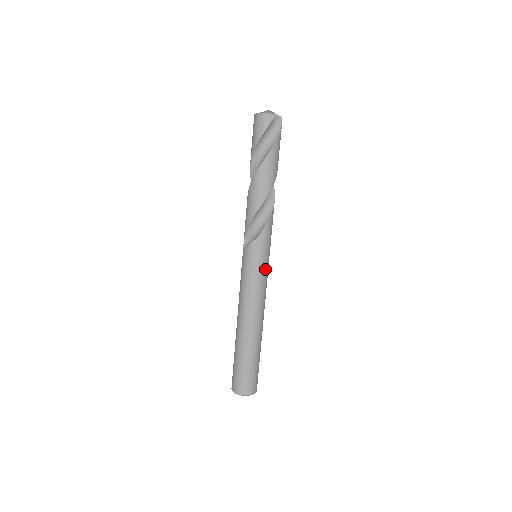
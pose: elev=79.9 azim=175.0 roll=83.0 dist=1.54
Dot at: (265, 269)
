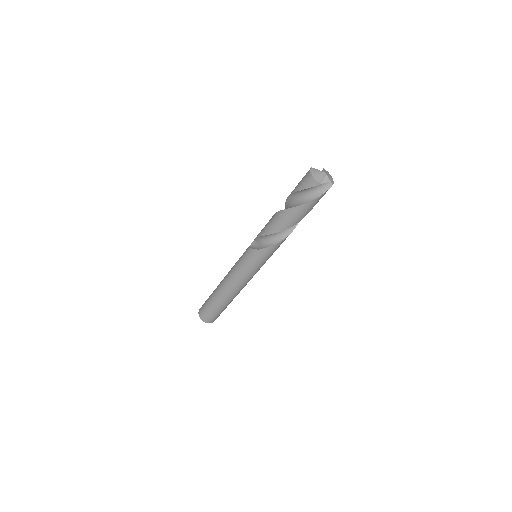
Dot at: (253, 270)
